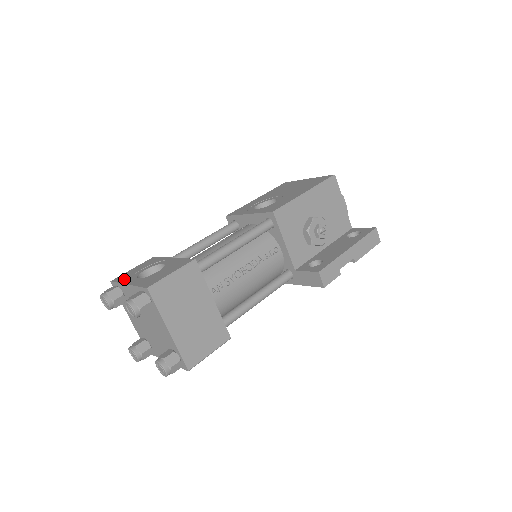
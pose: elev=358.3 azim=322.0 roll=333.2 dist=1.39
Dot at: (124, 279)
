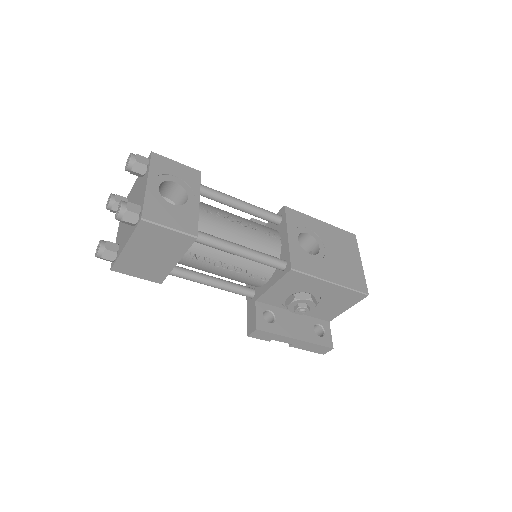
Dot at: (156, 169)
